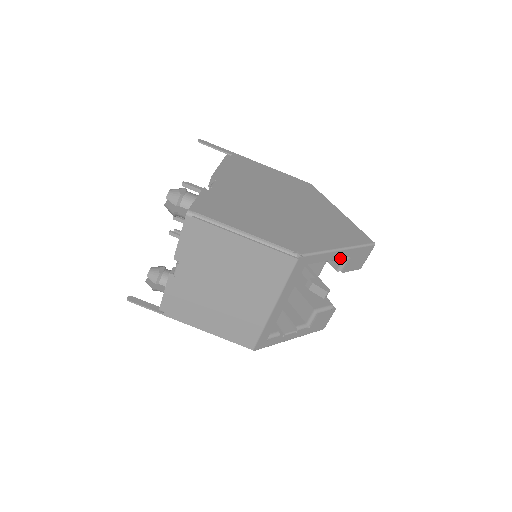
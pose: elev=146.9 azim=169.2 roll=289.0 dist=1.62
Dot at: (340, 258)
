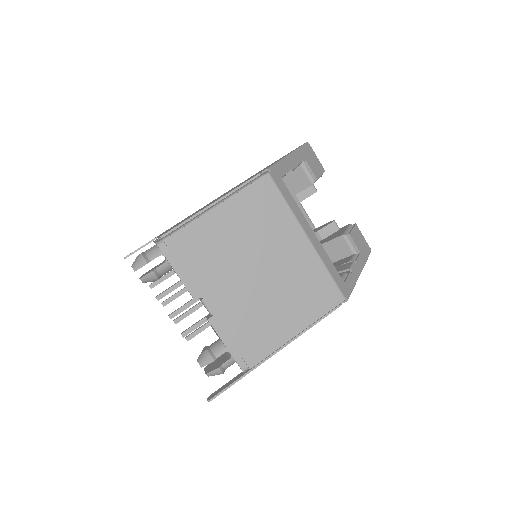
Dot at: occluded
